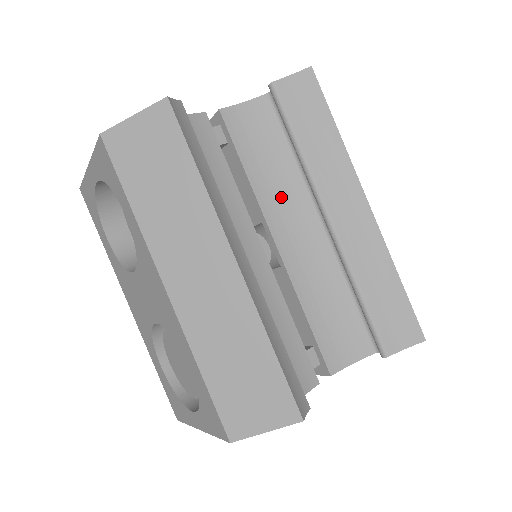
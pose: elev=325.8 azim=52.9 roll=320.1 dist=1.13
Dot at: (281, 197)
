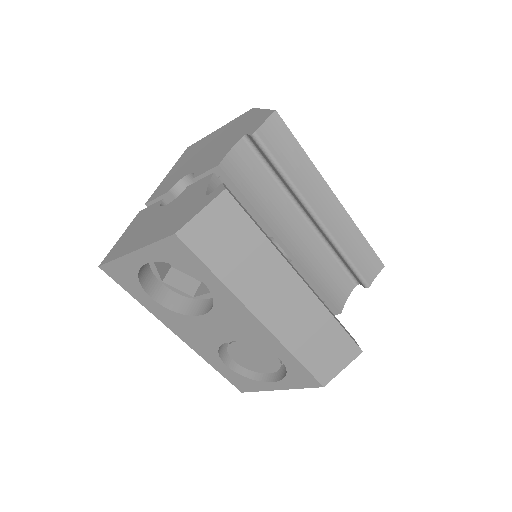
Dot at: (277, 213)
